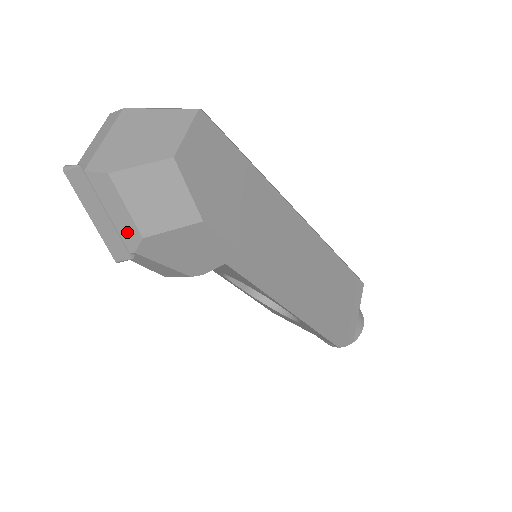
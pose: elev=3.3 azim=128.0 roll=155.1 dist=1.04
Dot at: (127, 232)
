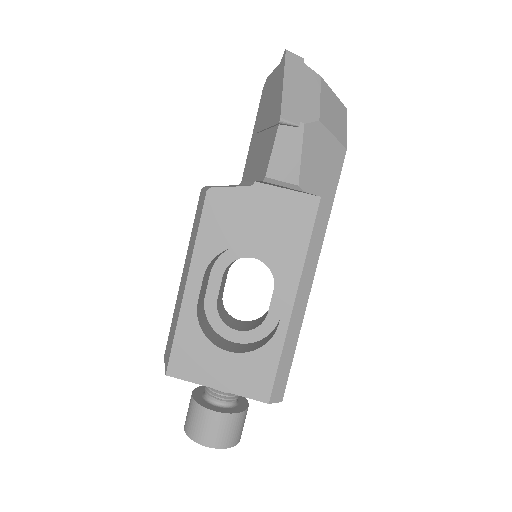
Dot at: (309, 109)
